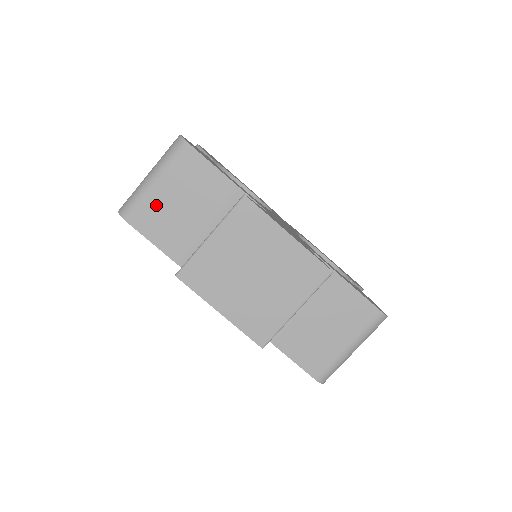
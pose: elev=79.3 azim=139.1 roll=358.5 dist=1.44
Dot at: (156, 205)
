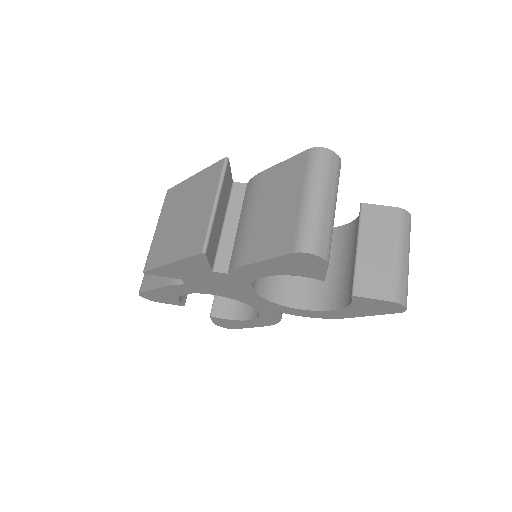
Dot at: occluded
